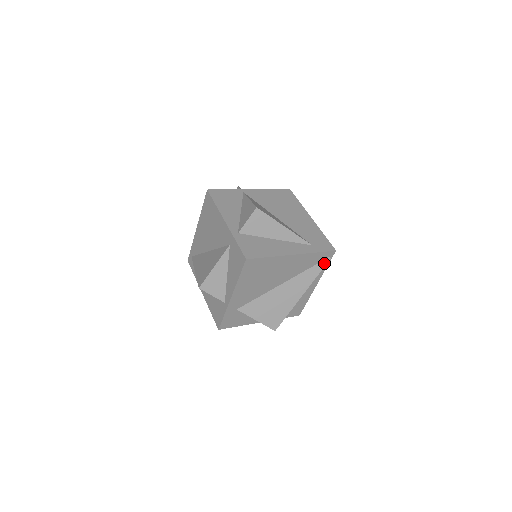
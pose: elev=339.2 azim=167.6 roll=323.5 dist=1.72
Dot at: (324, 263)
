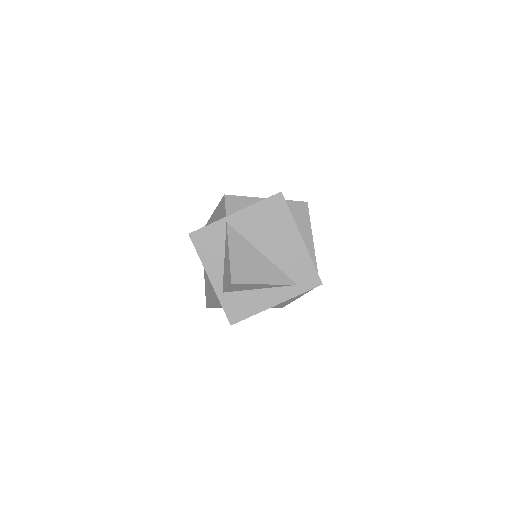
Dot at: occluded
